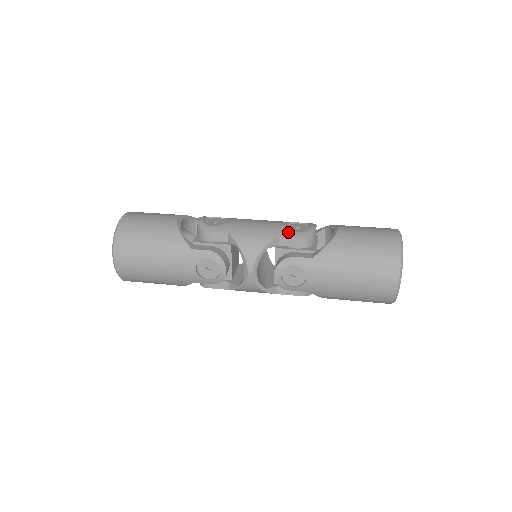
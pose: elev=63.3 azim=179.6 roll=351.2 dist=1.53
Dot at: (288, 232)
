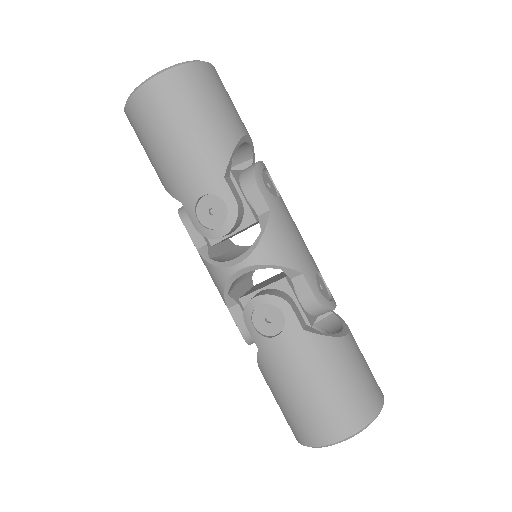
Dot at: (313, 280)
